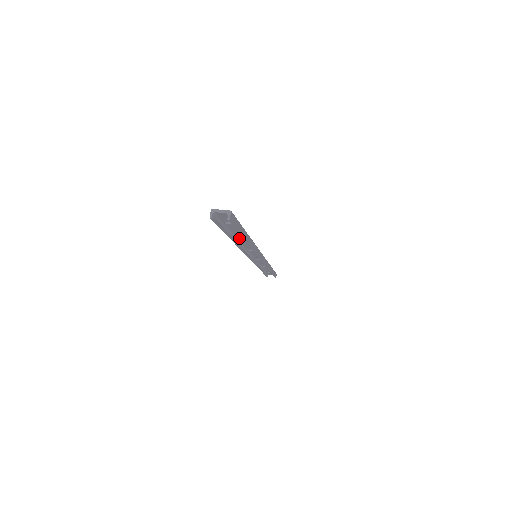
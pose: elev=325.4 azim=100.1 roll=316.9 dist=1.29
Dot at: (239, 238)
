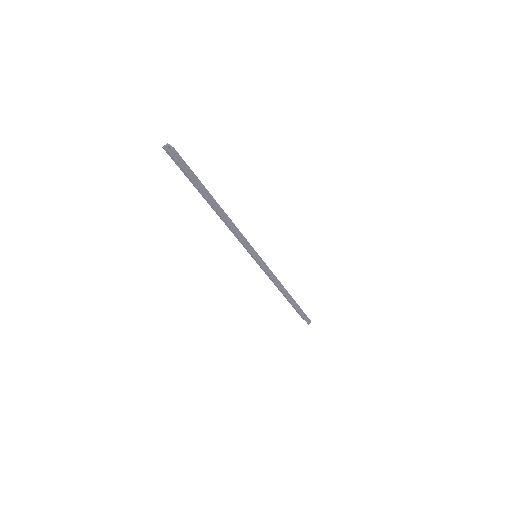
Dot at: occluded
